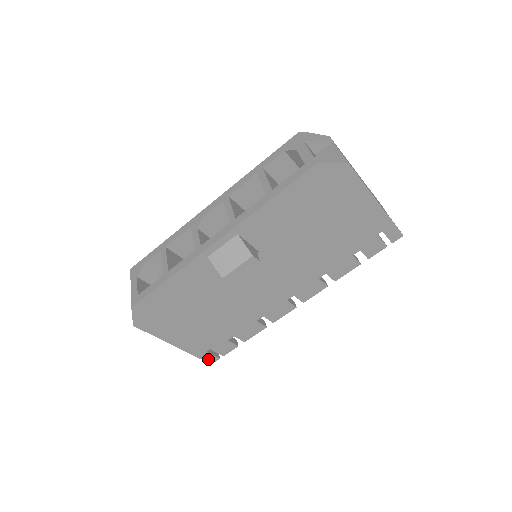
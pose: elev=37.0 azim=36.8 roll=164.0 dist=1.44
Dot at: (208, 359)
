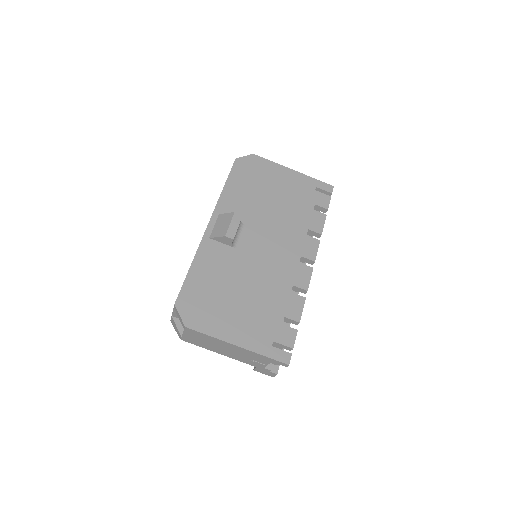
Dot at: (281, 358)
